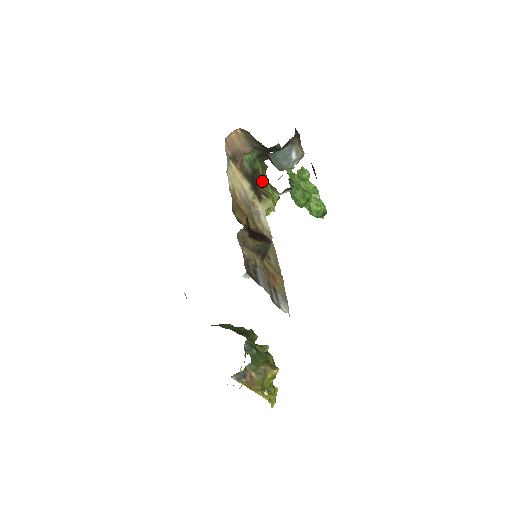
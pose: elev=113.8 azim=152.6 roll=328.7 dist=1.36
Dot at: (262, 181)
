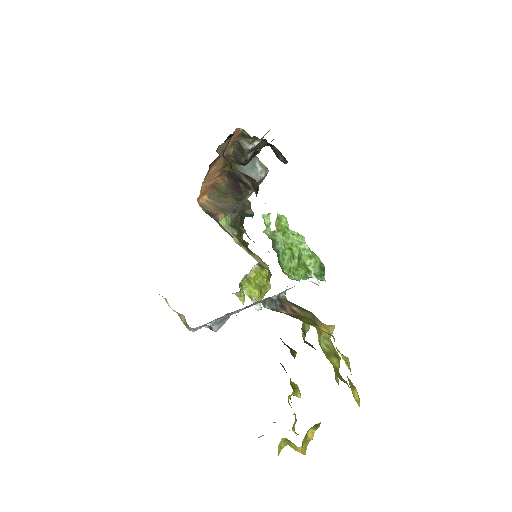
Dot at: occluded
